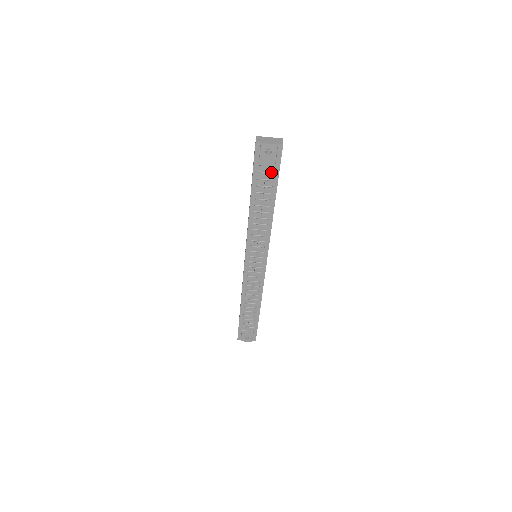
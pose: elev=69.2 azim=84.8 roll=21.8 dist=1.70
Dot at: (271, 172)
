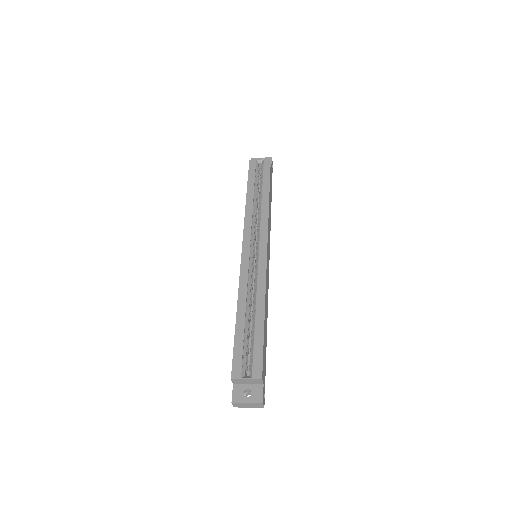
Dot at: occluded
